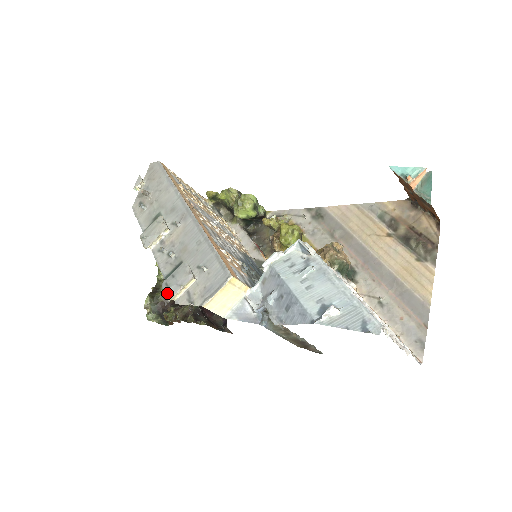
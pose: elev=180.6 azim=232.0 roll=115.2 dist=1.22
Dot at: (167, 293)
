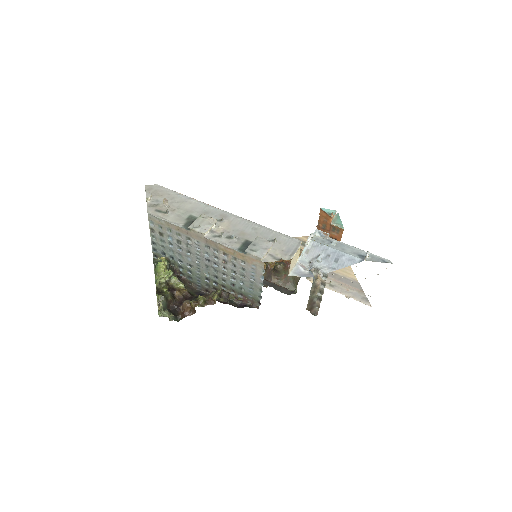
Dot at: (257, 254)
